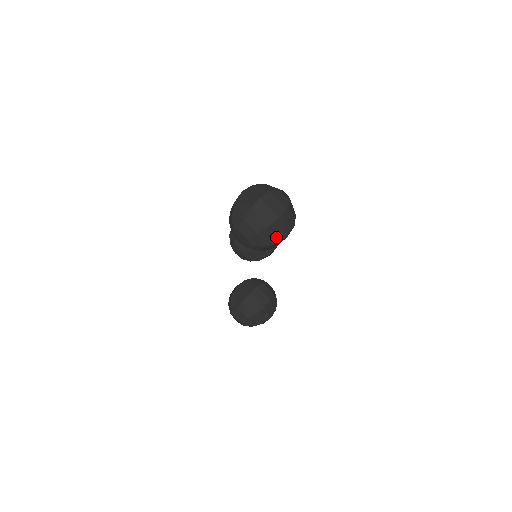
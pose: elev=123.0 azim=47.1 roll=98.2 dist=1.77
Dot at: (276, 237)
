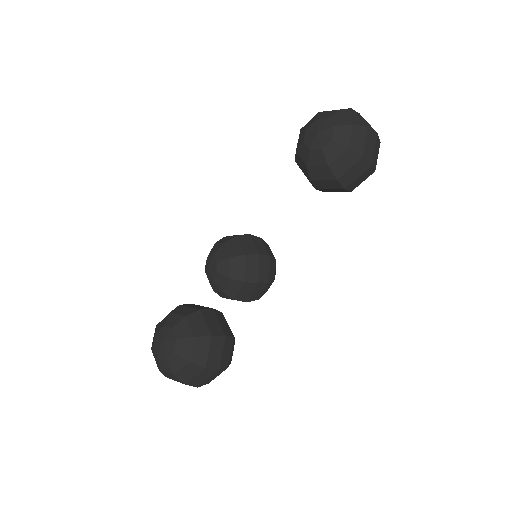
Dot at: (365, 149)
